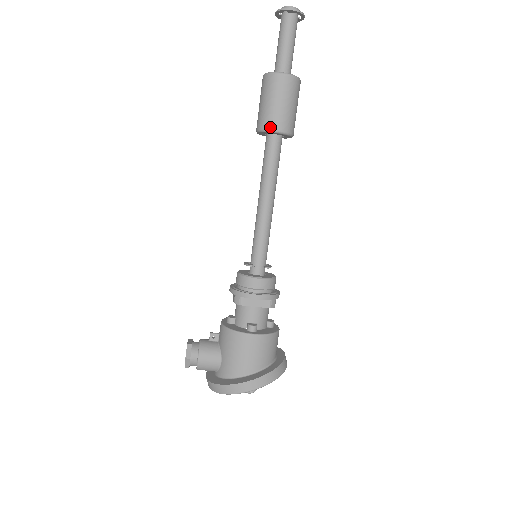
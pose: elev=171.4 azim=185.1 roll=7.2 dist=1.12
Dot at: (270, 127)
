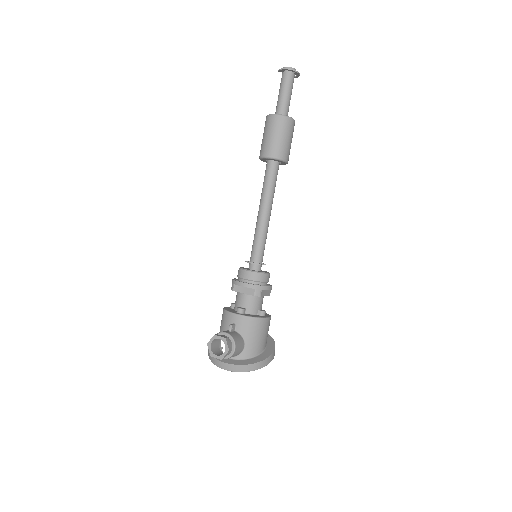
Dot at: (284, 158)
